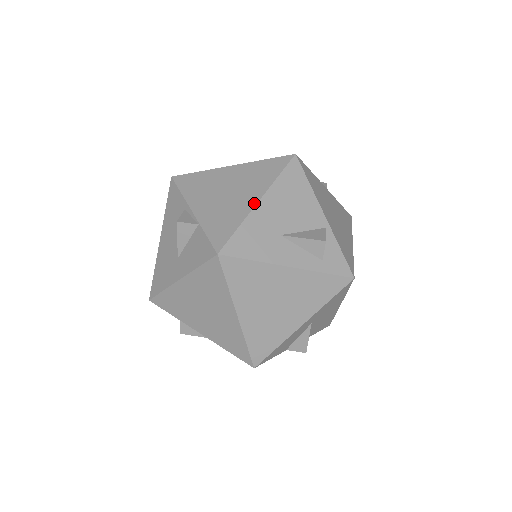
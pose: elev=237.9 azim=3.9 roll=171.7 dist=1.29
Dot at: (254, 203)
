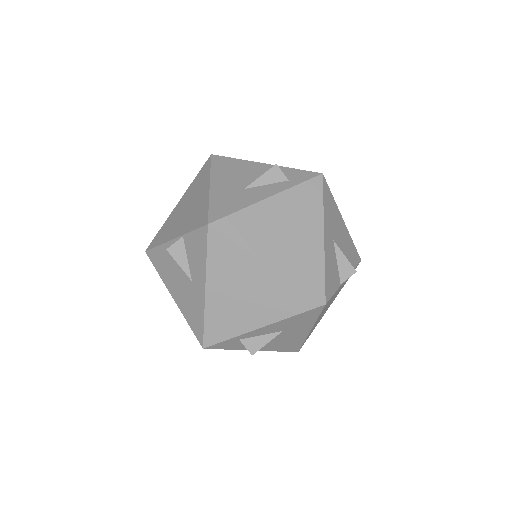
Dot at: (208, 189)
